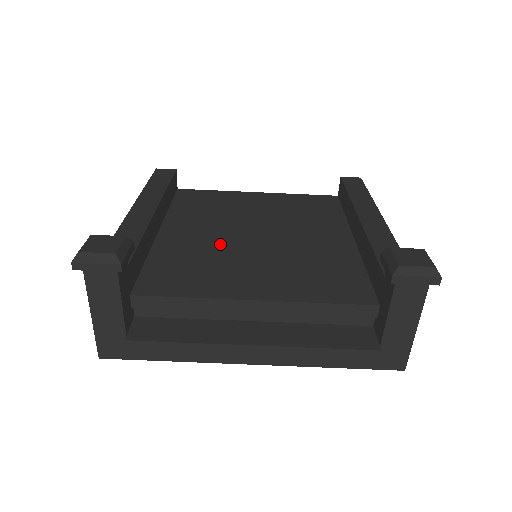
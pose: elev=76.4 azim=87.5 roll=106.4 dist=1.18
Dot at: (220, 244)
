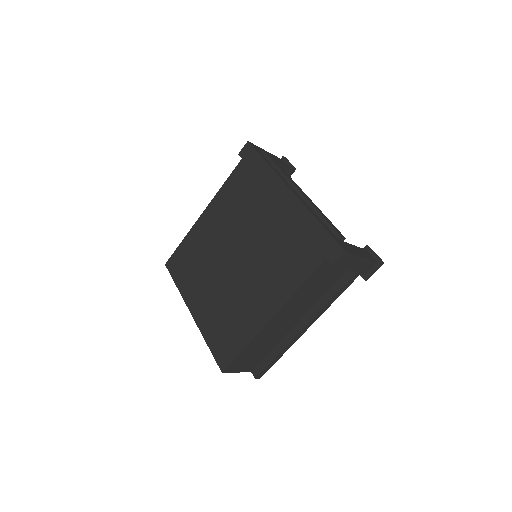
Dot at: occluded
